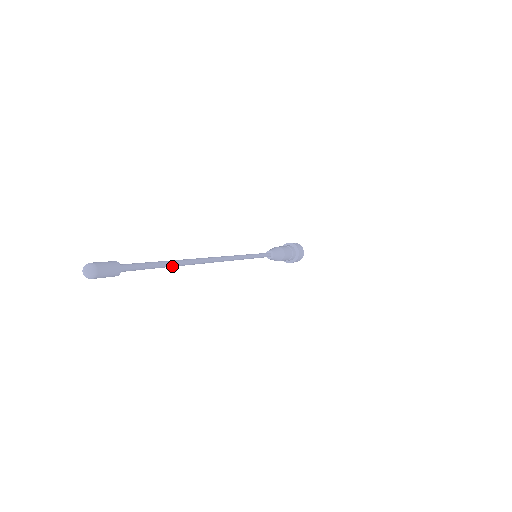
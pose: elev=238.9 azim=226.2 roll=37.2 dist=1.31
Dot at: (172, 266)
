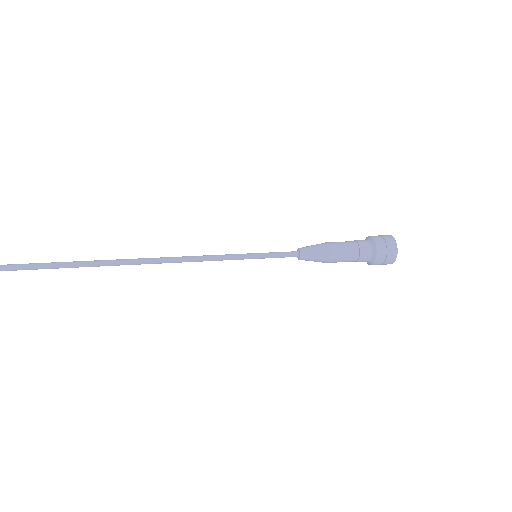
Dot at: (59, 265)
